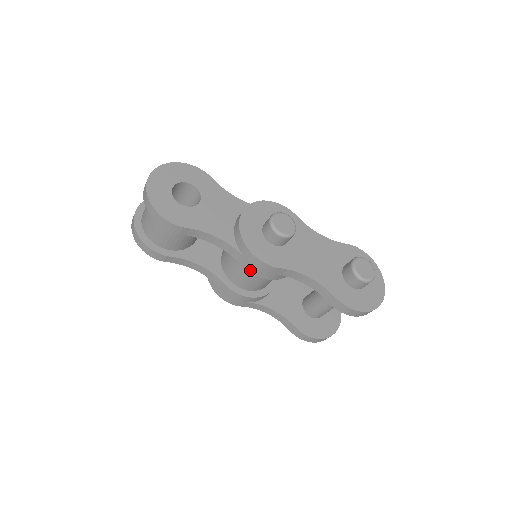
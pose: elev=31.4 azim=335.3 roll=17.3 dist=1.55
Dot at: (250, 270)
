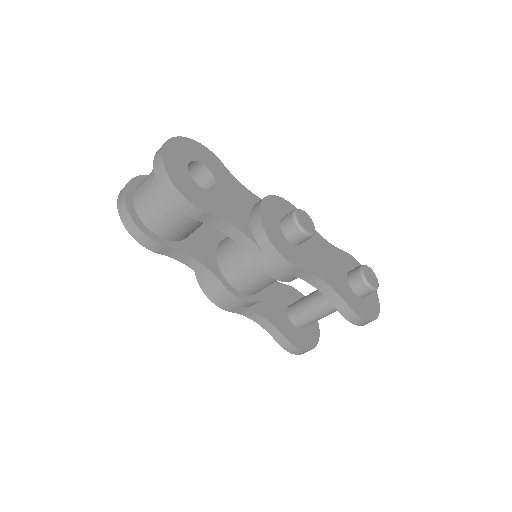
Dot at: (266, 269)
